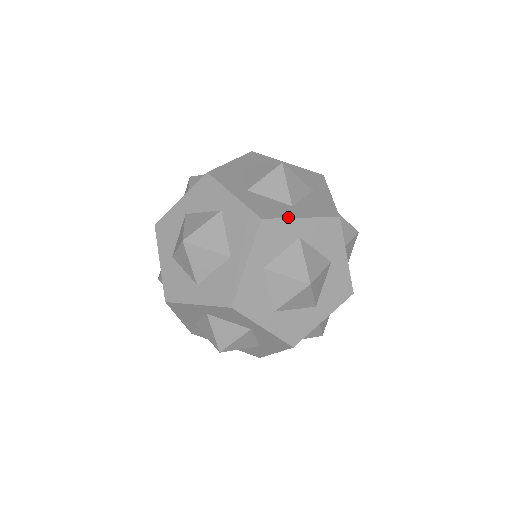
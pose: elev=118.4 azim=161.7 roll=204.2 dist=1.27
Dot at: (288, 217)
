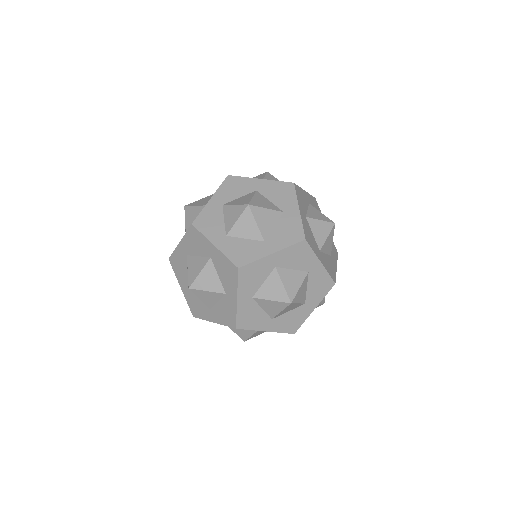
Dot at: (301, 188)
